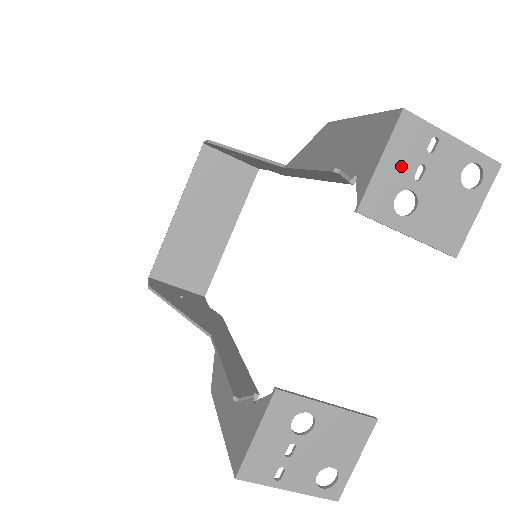
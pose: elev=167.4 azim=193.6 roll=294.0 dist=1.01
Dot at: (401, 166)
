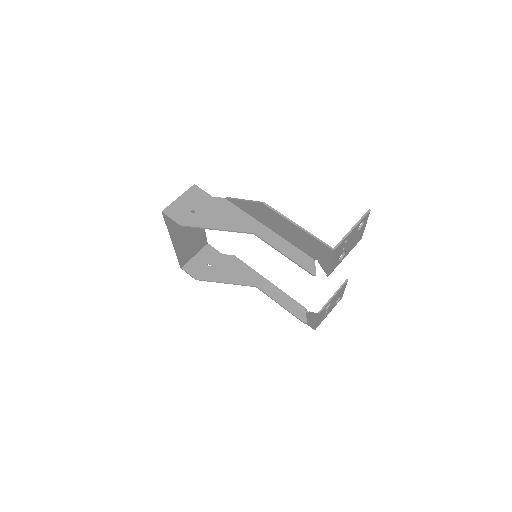
Dot at: (338, 256)
